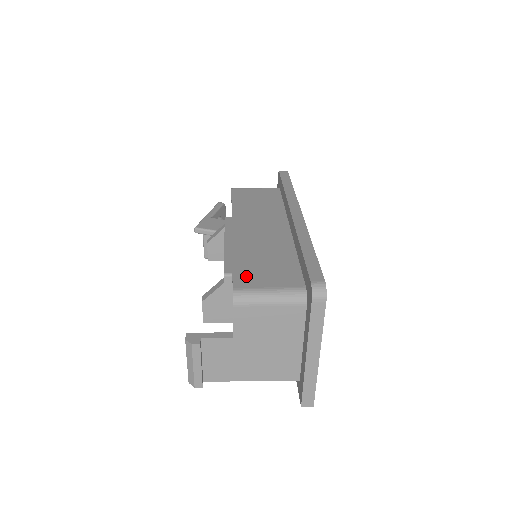
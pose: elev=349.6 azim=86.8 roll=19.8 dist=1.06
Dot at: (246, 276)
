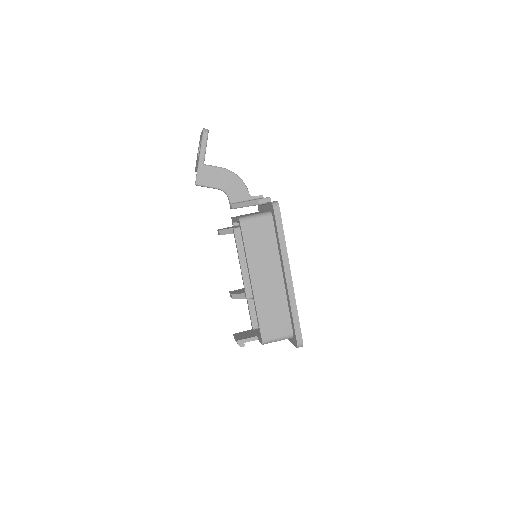
Dot at: (266, 330)
